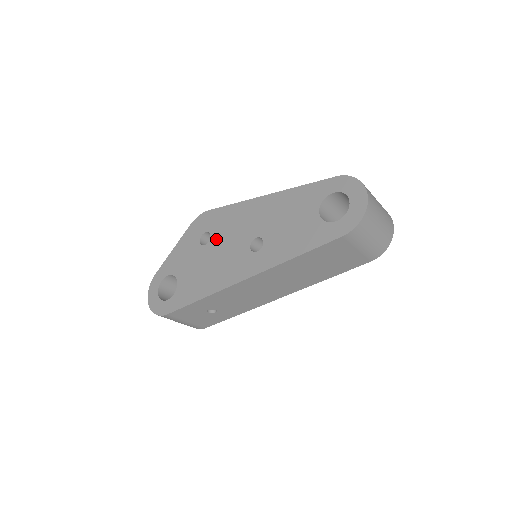
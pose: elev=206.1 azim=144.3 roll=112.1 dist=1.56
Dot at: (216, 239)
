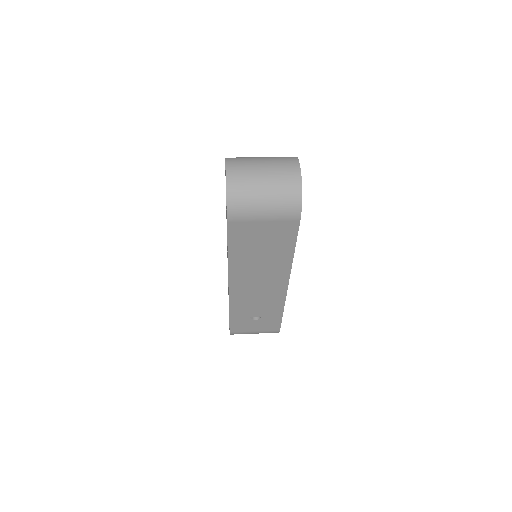
Dot at: occluded
